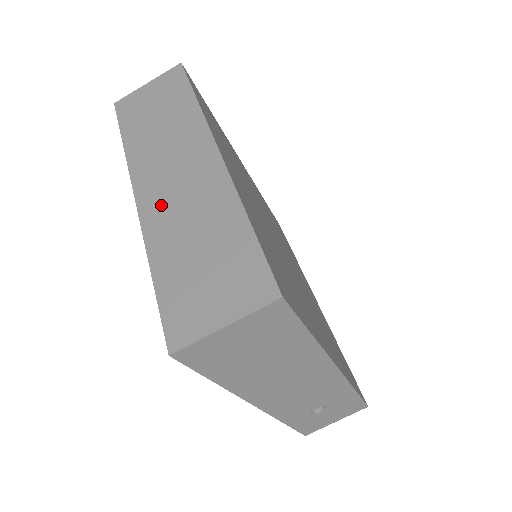
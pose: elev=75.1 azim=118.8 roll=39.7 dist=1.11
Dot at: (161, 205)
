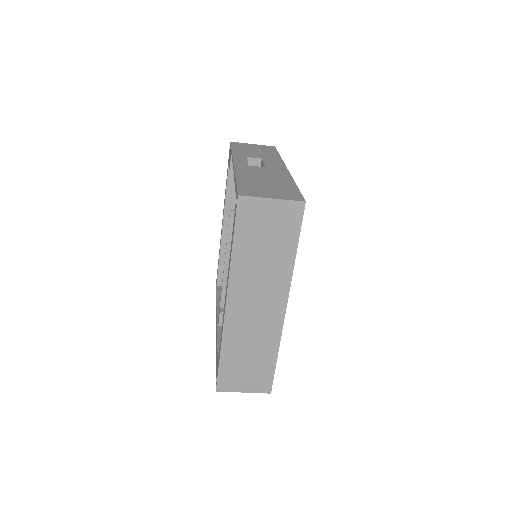
Dot at: (240, 320)
